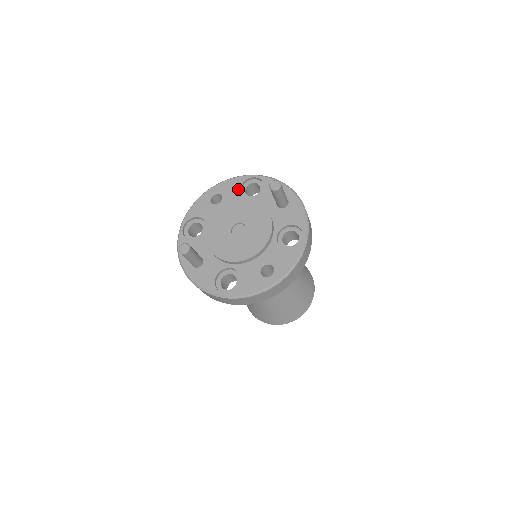
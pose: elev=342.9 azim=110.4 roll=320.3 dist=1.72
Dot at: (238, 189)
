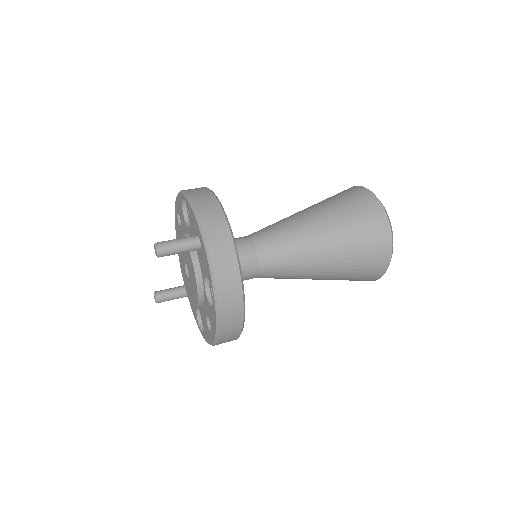
Dot at: (182, 211)
